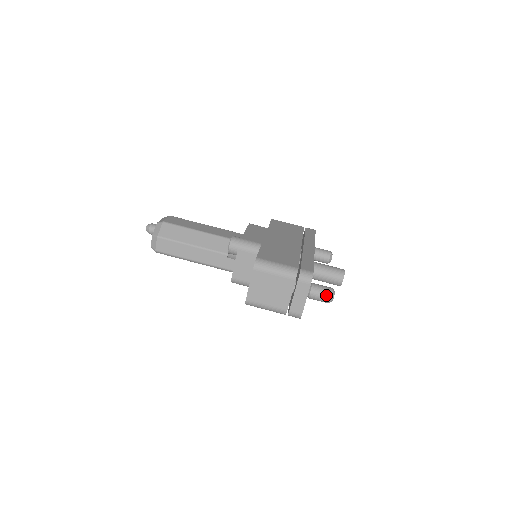
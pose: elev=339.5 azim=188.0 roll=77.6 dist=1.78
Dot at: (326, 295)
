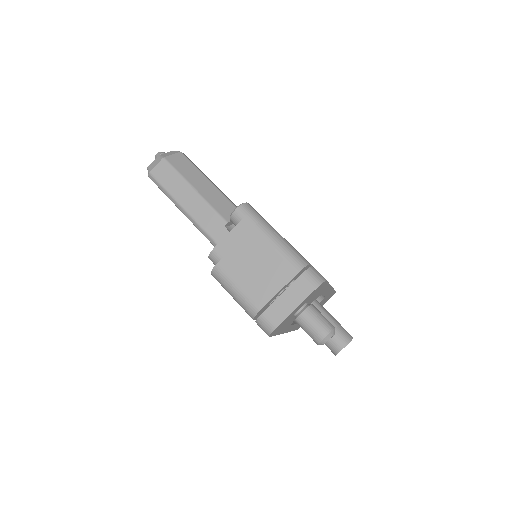
Dot at: (323, 327)
